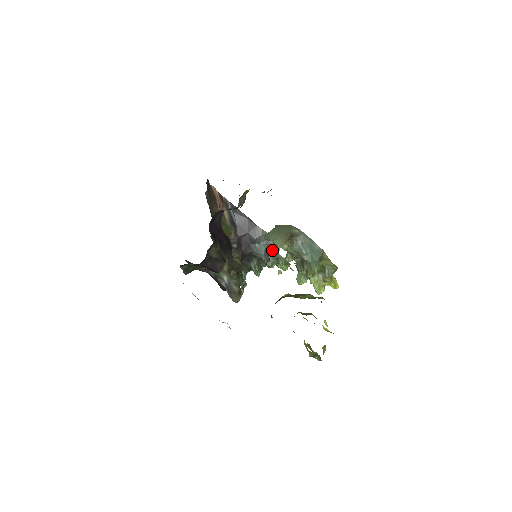
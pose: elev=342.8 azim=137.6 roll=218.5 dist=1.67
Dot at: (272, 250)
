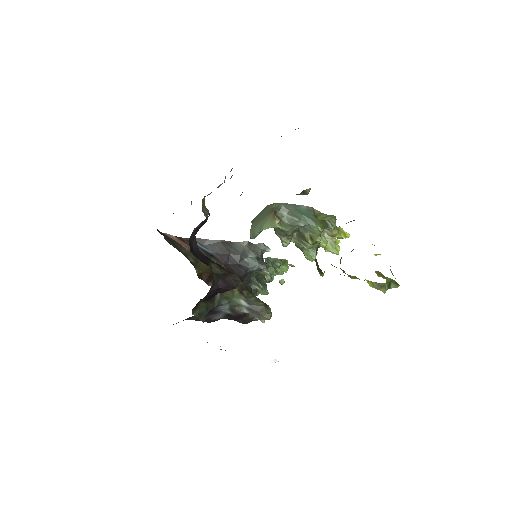
Dot at: occluded
